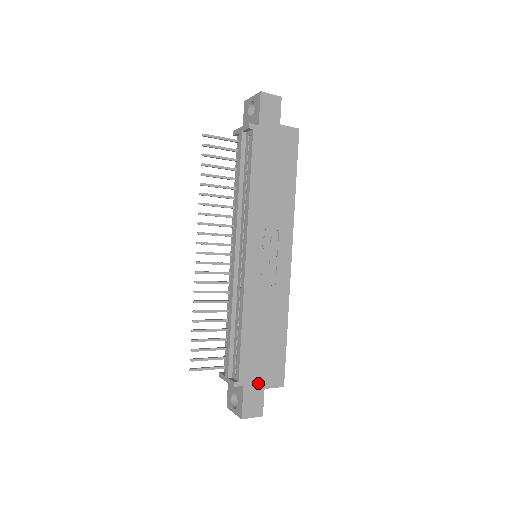
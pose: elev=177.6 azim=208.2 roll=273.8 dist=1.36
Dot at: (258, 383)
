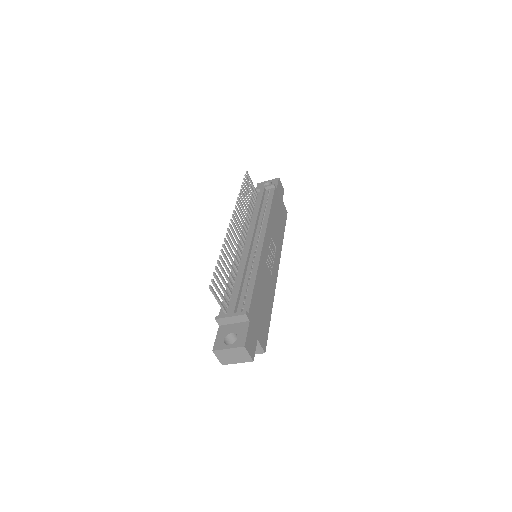
Dot at: (256, 330)
